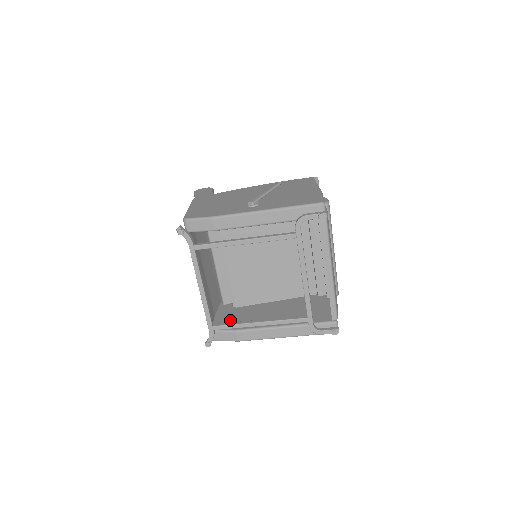
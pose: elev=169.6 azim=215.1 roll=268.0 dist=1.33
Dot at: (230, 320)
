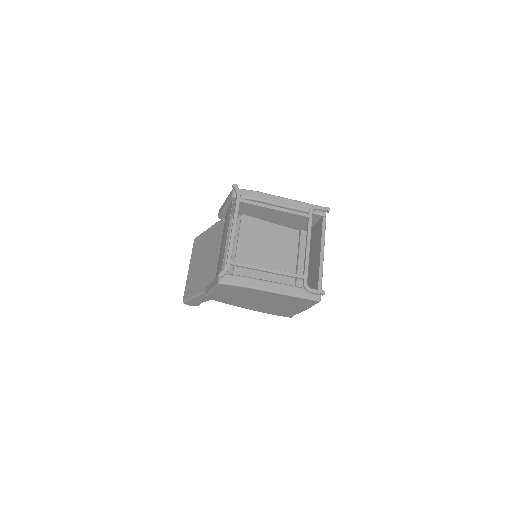
Dot at: occluded
